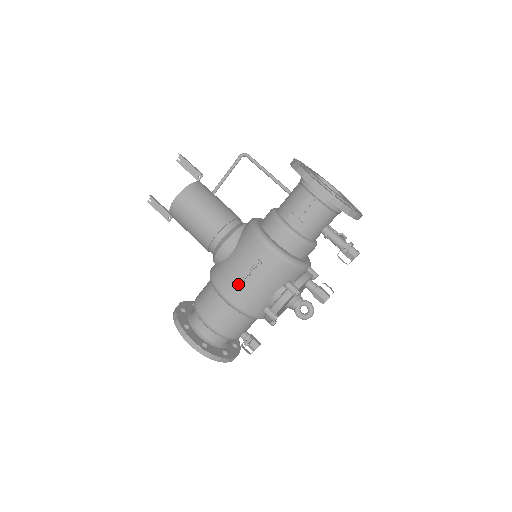
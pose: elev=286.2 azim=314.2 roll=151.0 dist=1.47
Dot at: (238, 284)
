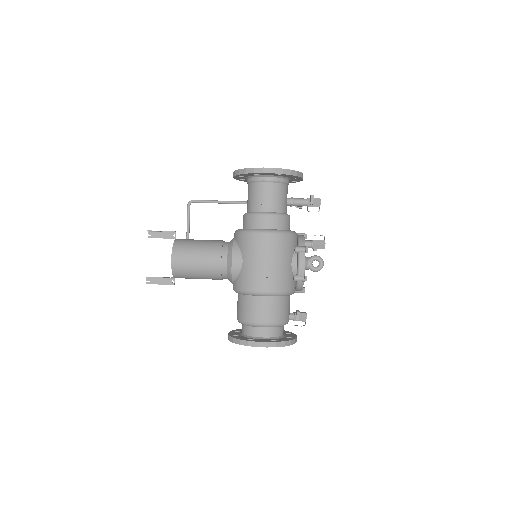
Dot at: (265, 275)
